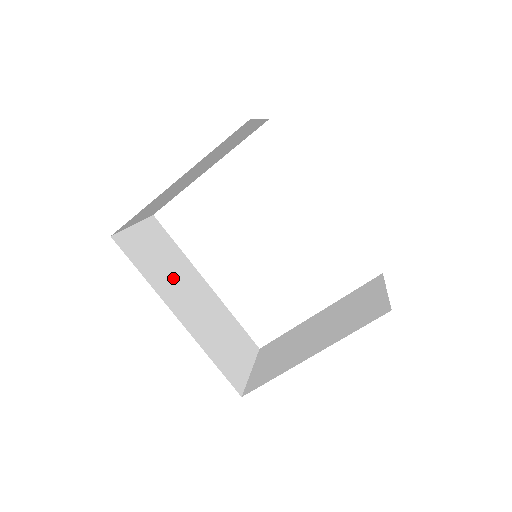
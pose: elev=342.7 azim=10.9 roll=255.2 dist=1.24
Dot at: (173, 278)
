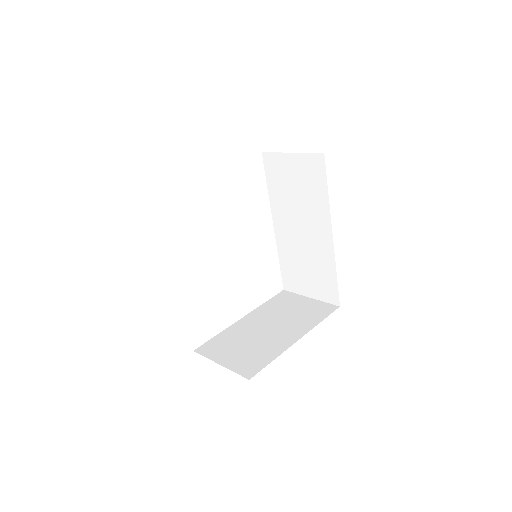
Dot at: occluded
